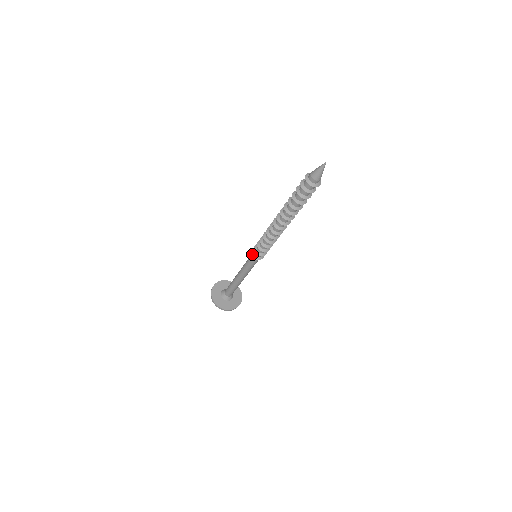
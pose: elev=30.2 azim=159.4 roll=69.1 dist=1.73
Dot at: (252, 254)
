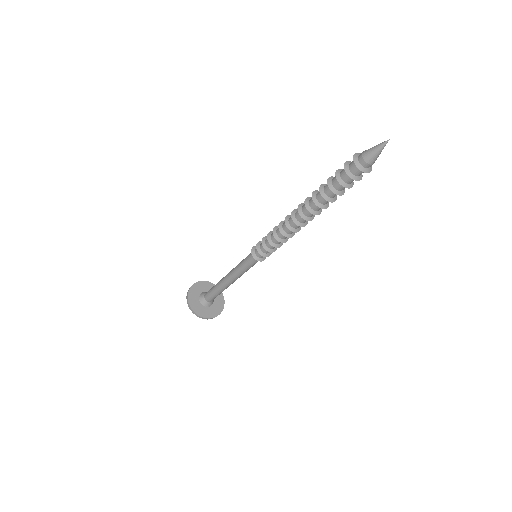
Dot at: (252, 252)
